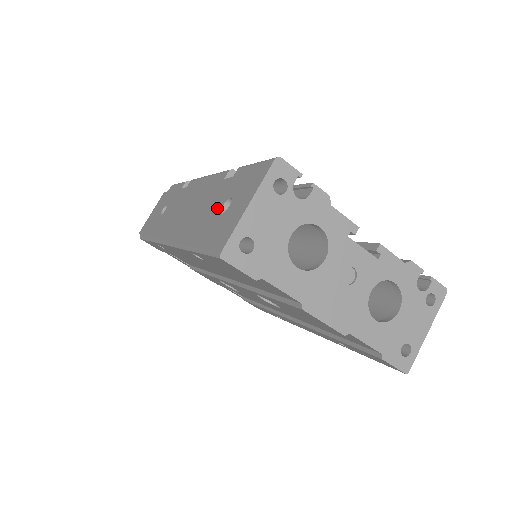
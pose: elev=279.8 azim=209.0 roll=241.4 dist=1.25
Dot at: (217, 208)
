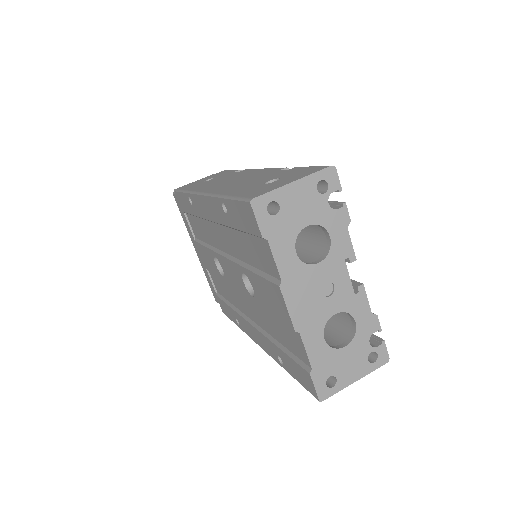
Dot at: (263, 181)
